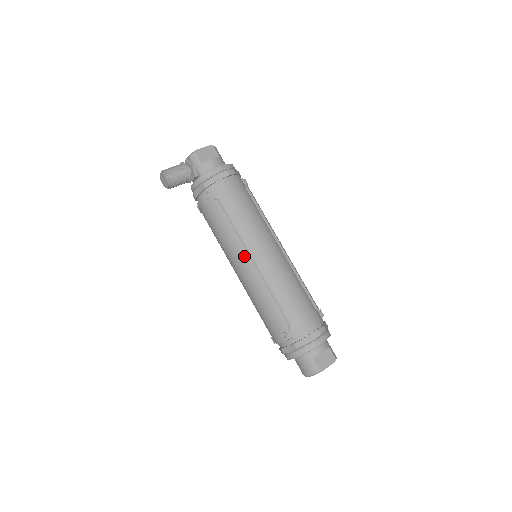
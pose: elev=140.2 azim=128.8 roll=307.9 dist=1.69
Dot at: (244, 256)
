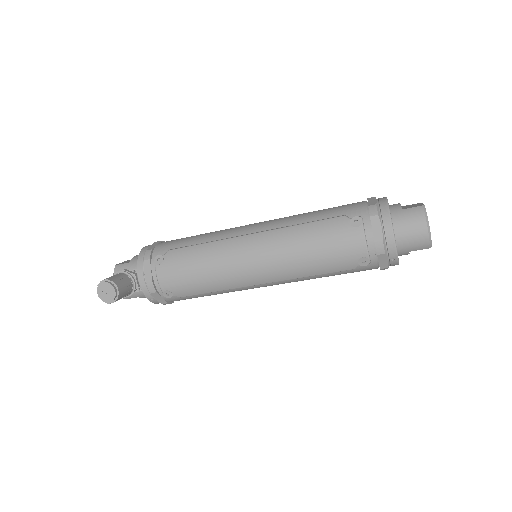
Dot at: (239, 240)
